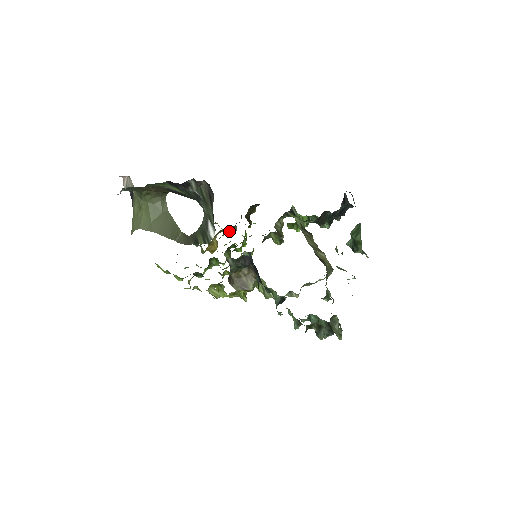
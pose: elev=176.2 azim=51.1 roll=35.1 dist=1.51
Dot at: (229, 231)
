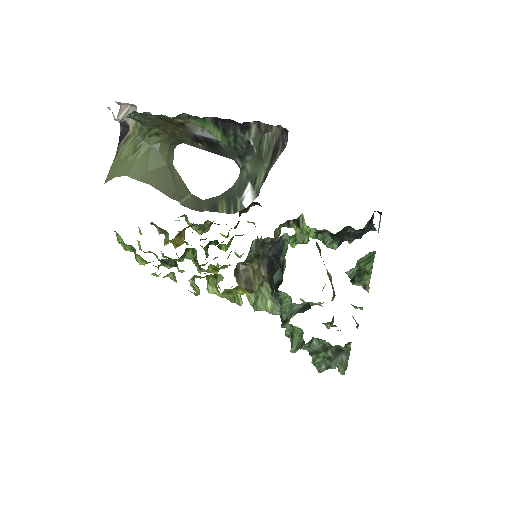
Dot at: occluded
